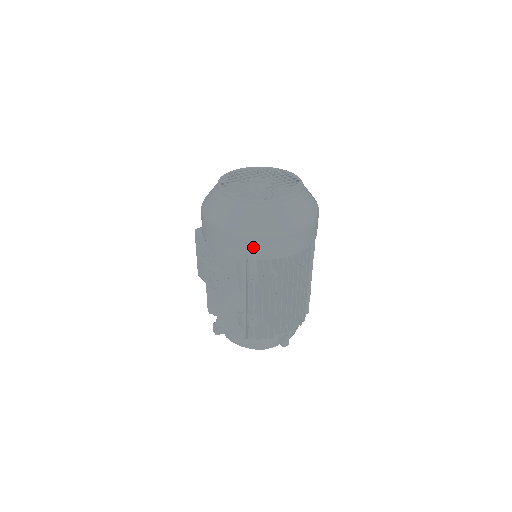
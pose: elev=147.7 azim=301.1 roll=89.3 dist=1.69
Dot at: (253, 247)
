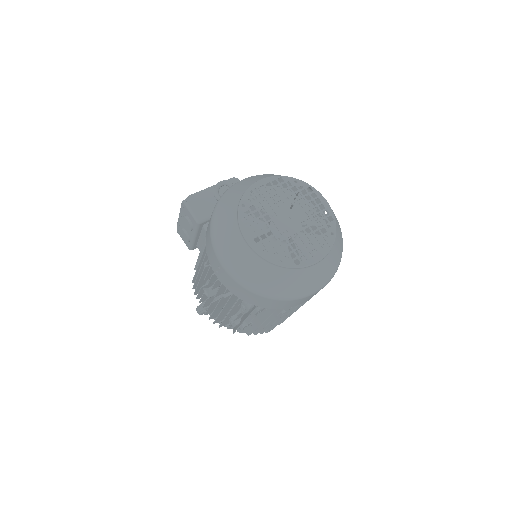
Dot at: (271, 303)
